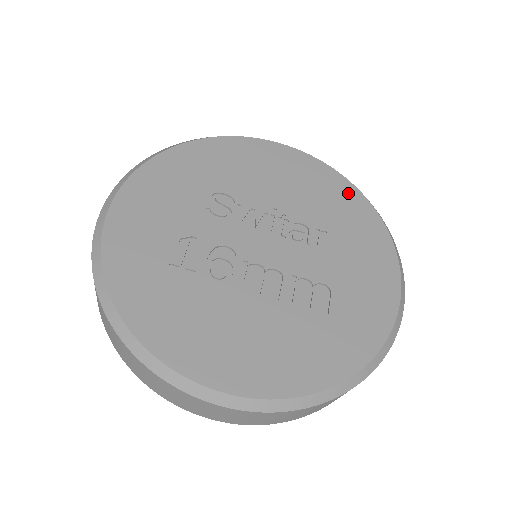
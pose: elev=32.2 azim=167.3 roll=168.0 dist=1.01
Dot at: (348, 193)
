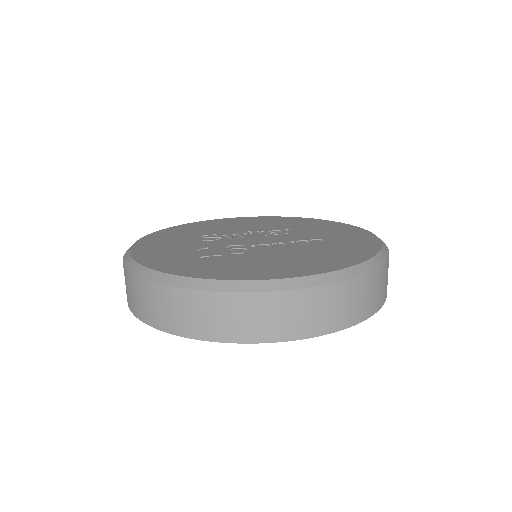
Dot at: (290, 219)
